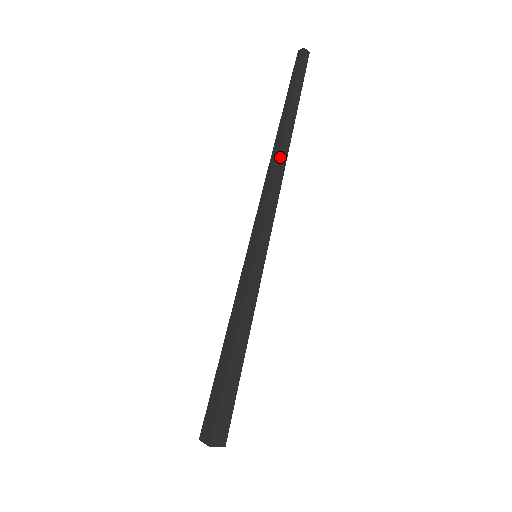
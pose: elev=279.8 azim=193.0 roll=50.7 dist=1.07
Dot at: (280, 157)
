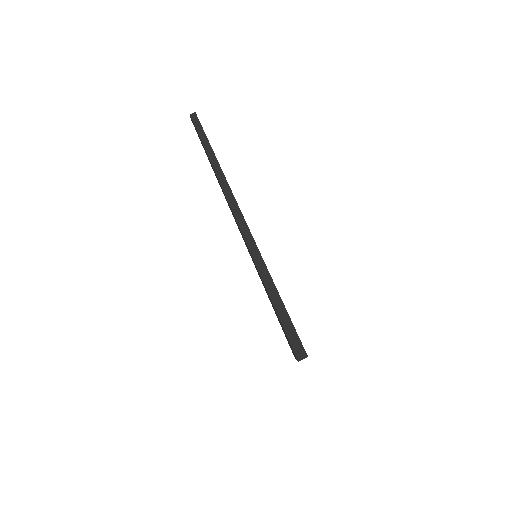
Dot at: (227, 194)
